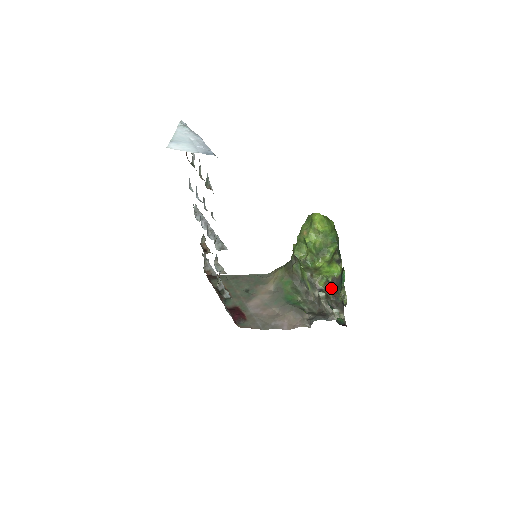
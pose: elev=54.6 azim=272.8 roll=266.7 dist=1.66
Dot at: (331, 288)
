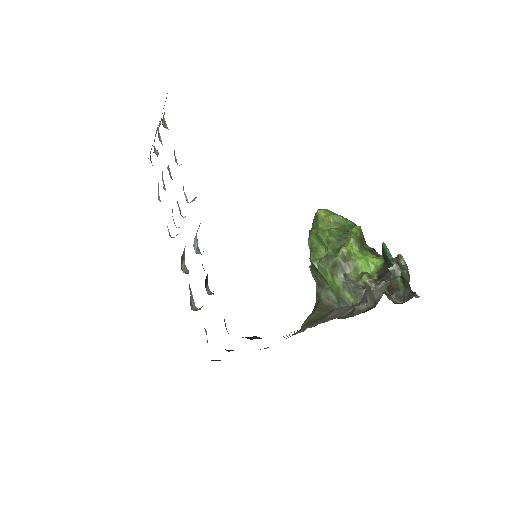
Dot at: occluded
